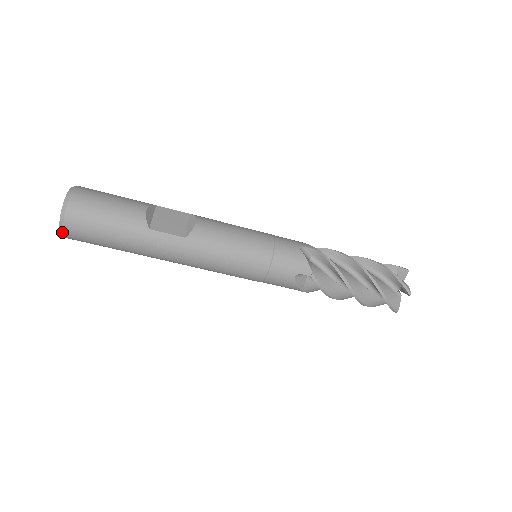
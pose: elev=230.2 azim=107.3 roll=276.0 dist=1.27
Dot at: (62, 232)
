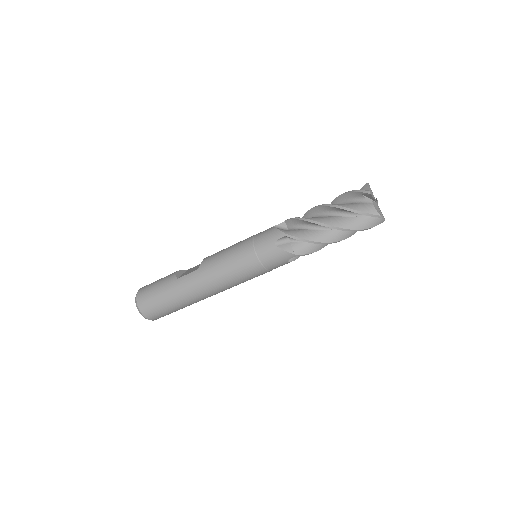
Dot at: (141, 314)
